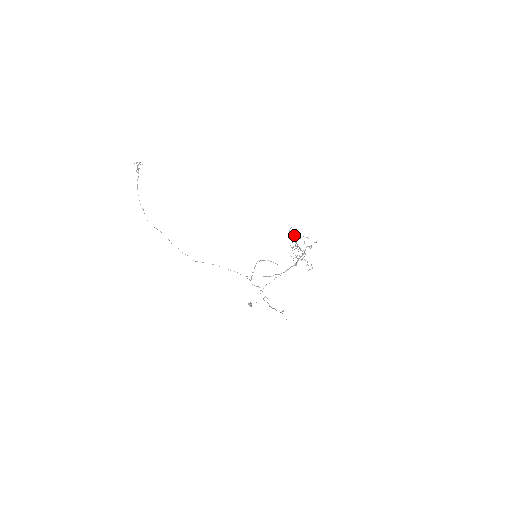
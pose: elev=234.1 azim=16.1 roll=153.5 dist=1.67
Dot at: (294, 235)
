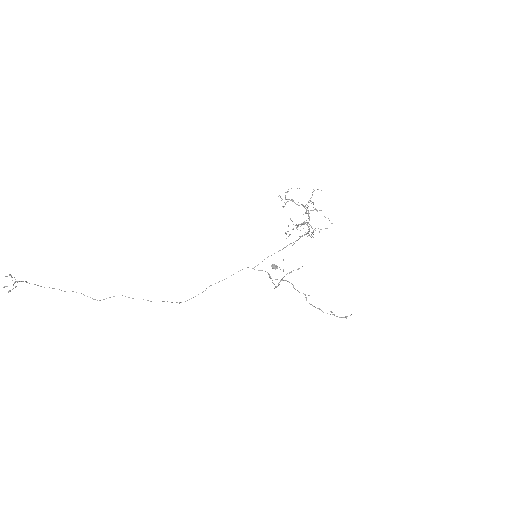
Dot at: occluded
